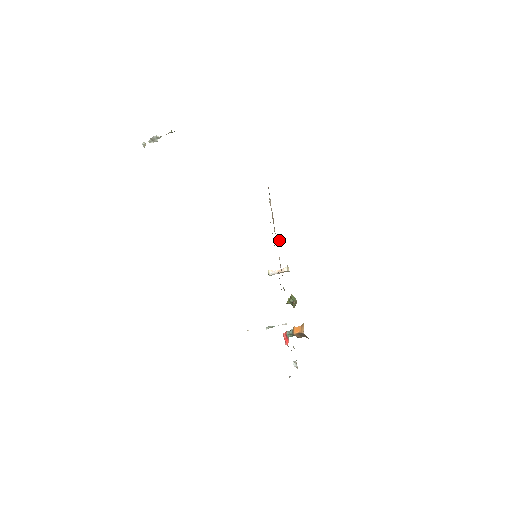
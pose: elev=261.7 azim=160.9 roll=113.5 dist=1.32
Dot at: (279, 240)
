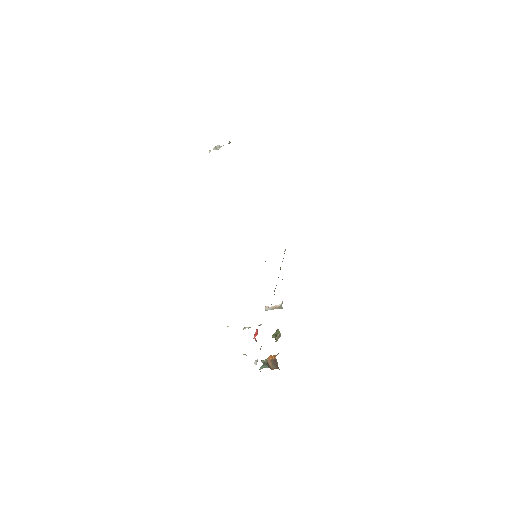
Dot at: occluded
